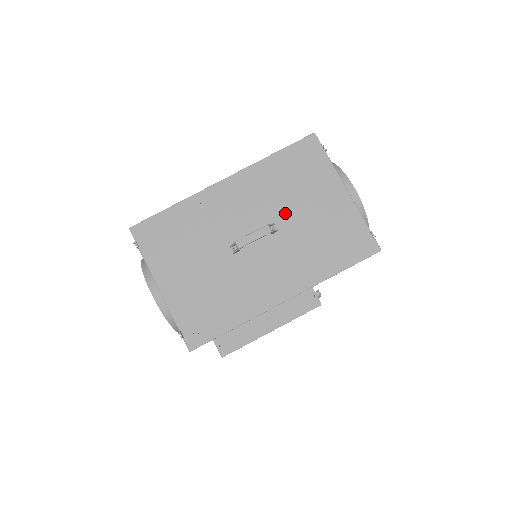
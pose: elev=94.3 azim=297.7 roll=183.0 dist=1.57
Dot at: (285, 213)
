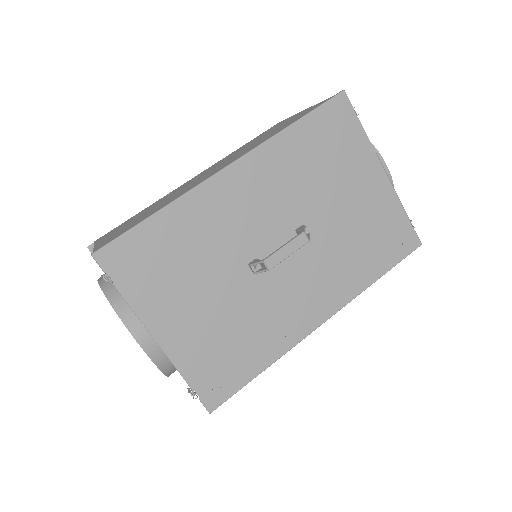
Dot at: (315, 208)
